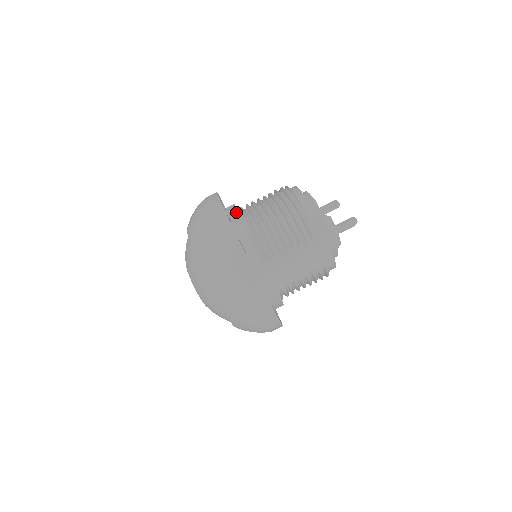
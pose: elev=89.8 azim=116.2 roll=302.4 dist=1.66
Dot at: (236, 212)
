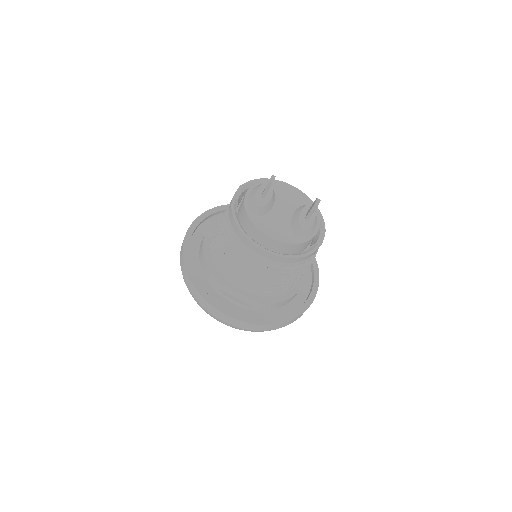
Dot at: (237, 293)
